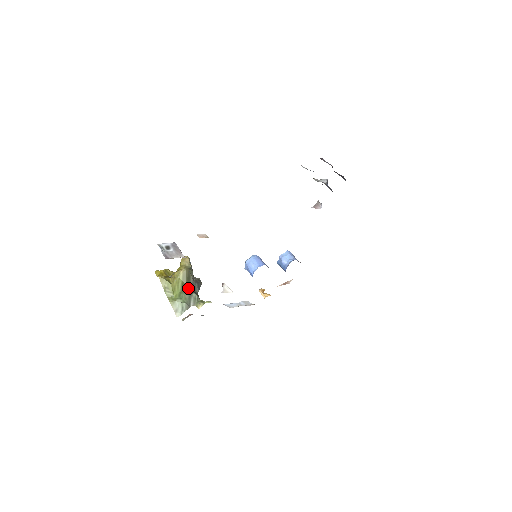
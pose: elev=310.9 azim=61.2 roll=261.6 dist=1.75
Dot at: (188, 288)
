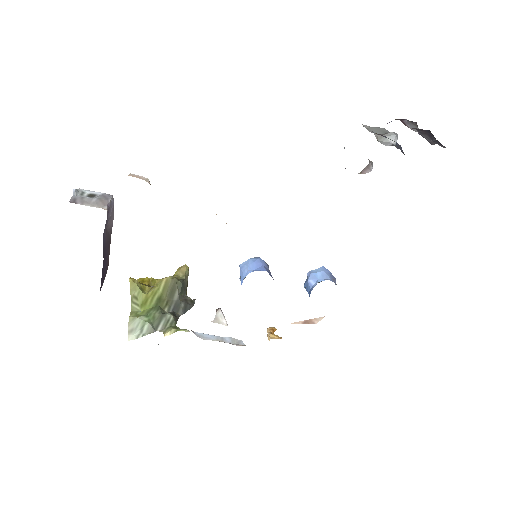
Dot at: (166, 305)
